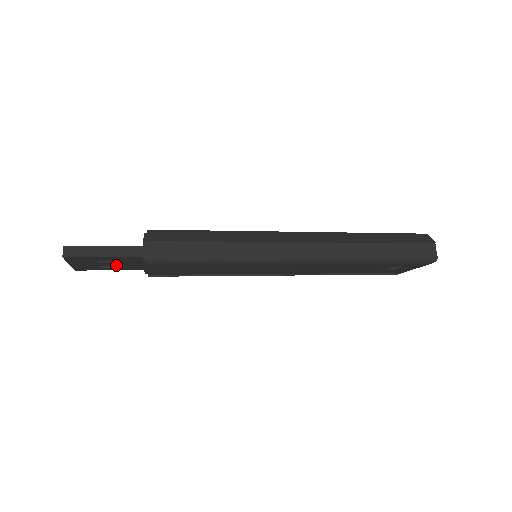
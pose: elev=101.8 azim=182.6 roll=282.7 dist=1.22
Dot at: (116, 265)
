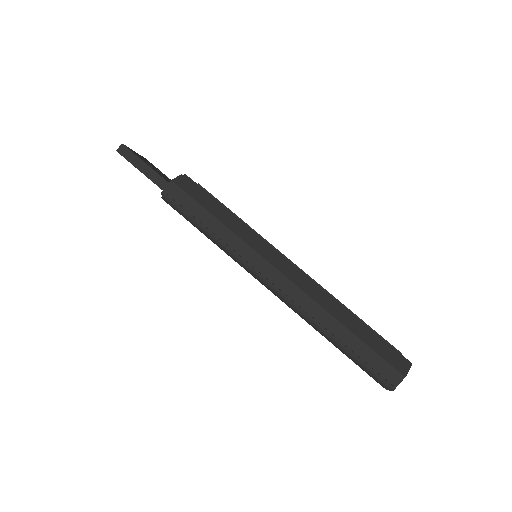
Dot at: occluded
